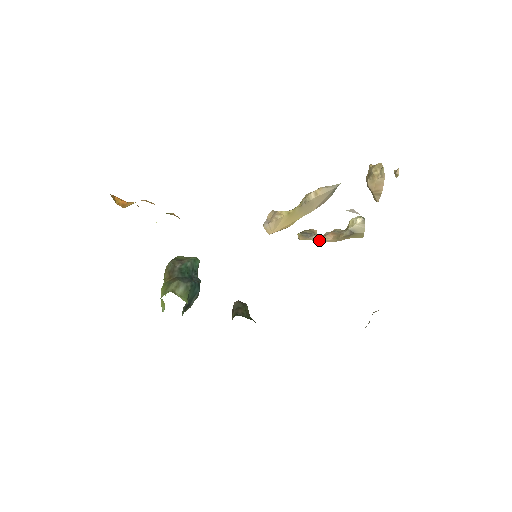
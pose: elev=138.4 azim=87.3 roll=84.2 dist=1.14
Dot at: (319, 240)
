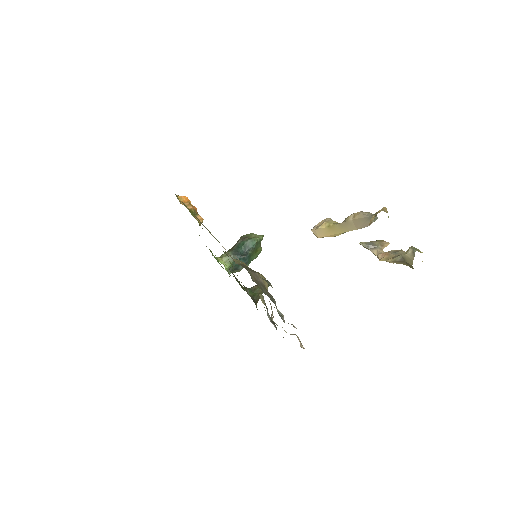
Dot at: (376, 255)
